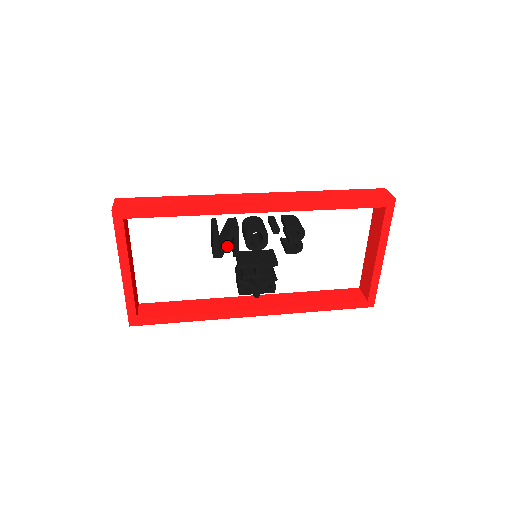
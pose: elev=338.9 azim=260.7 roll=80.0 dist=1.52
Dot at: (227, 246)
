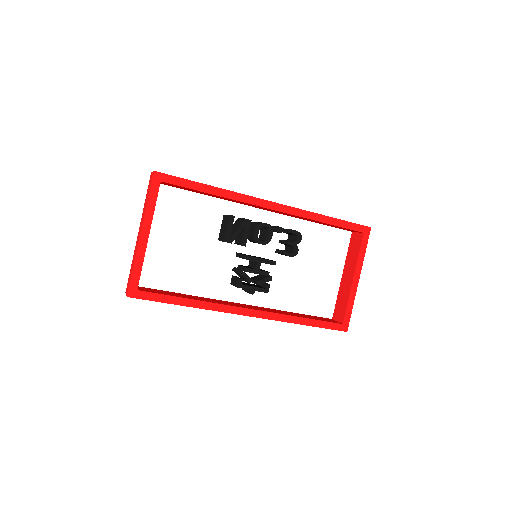
Dot at: (238, 233)
